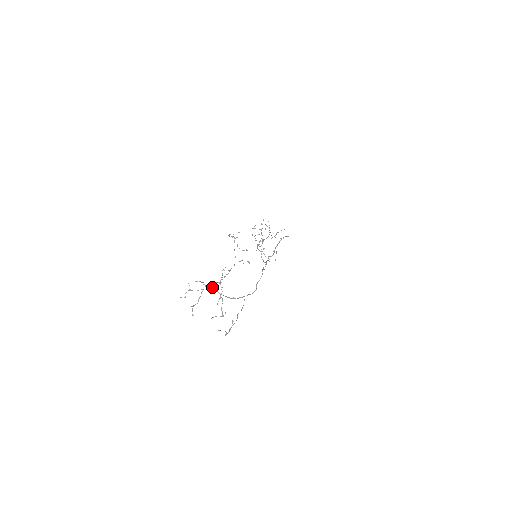
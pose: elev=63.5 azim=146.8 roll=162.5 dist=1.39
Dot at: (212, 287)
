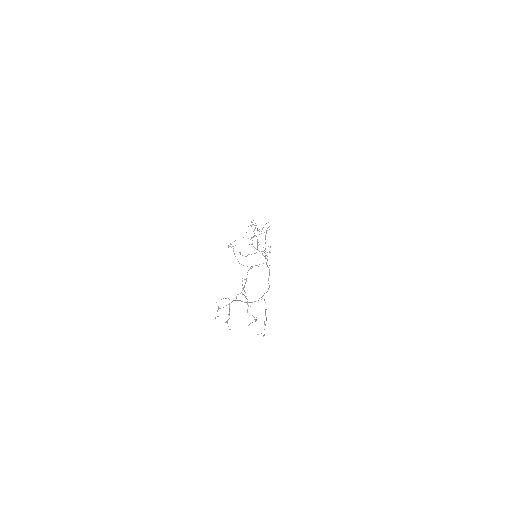
Dot at: occluded
